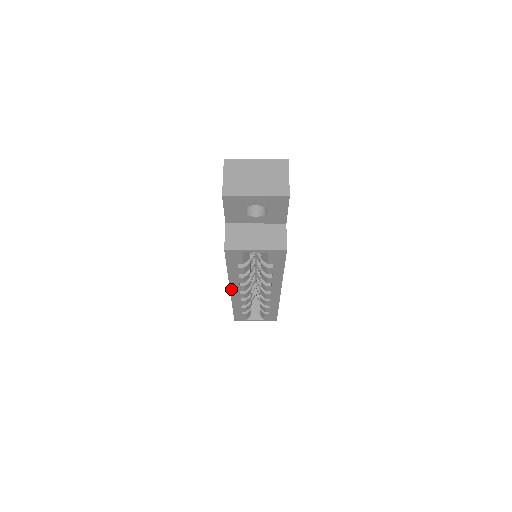
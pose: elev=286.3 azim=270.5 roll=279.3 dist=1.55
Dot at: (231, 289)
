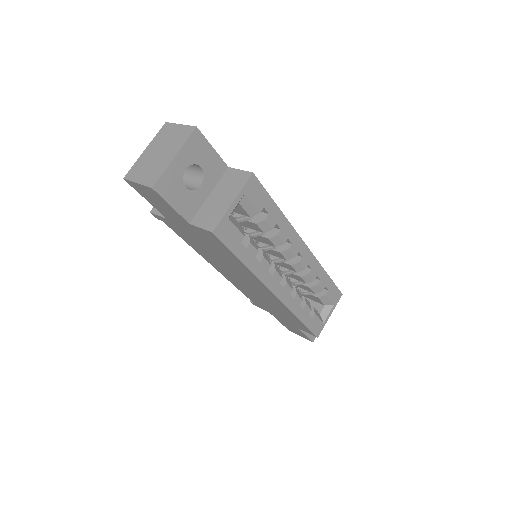
Dot at: (271, 290)
